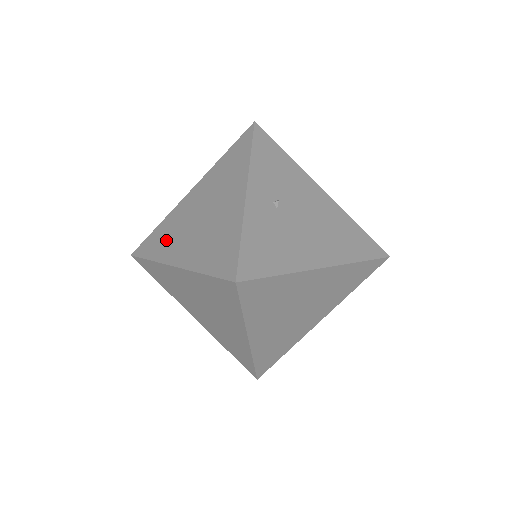
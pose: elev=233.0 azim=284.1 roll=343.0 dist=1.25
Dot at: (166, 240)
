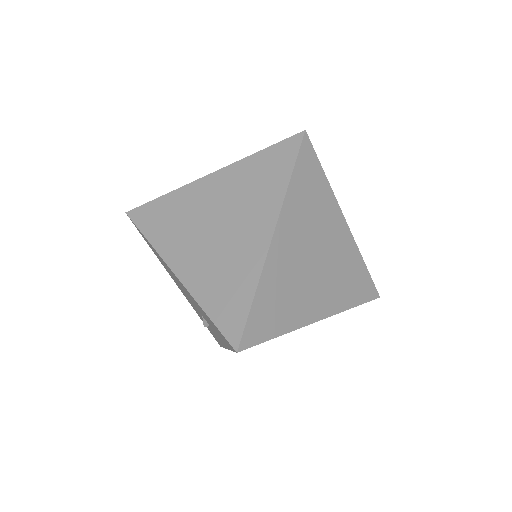
Dot at: occluded
